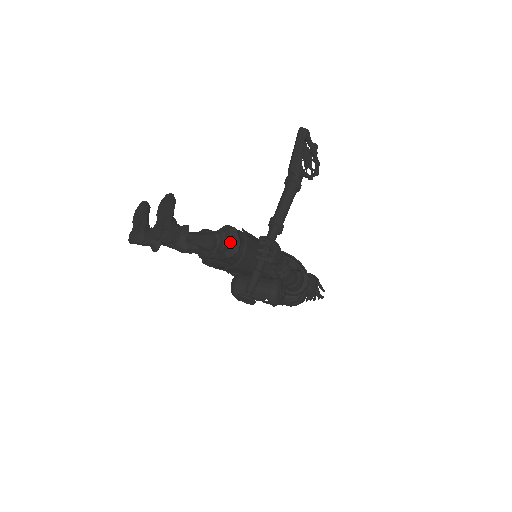
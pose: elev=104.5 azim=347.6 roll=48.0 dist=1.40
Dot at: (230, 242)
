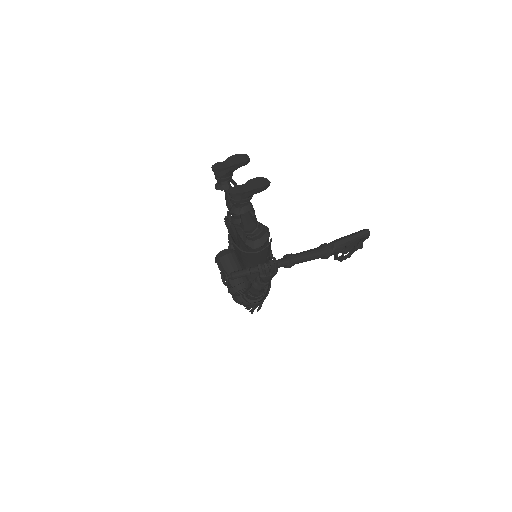
Dot at: (258, 239)
